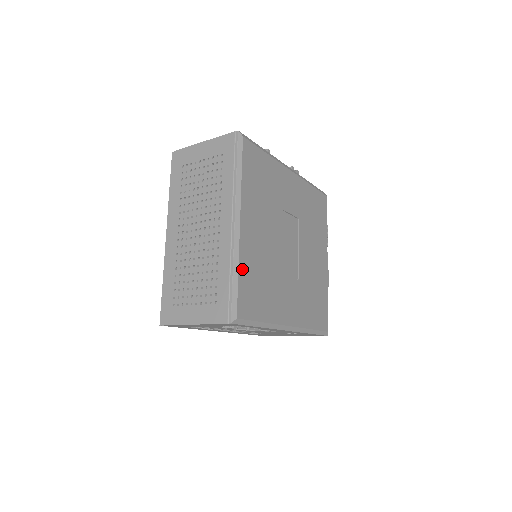
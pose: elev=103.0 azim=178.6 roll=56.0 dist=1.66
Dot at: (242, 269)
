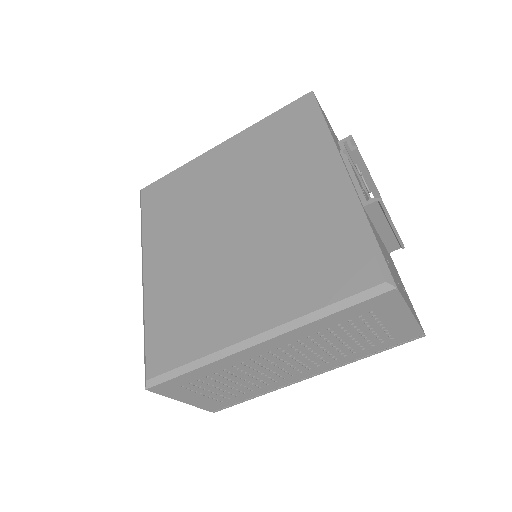
Dot at: occluded
